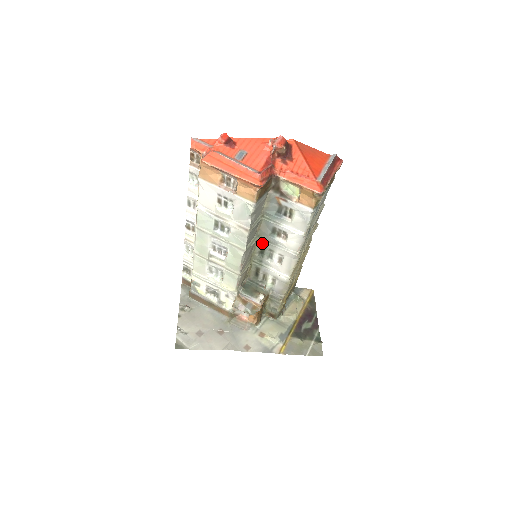
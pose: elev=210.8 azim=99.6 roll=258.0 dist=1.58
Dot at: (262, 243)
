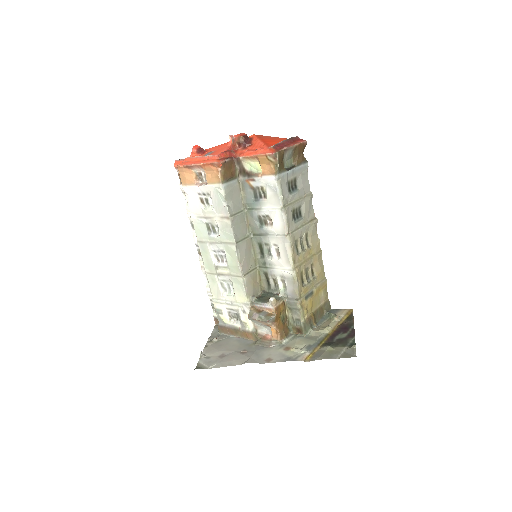
Dot at: (257, 240)
